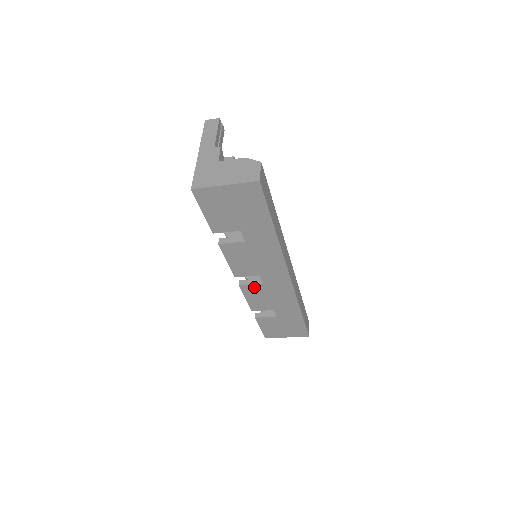
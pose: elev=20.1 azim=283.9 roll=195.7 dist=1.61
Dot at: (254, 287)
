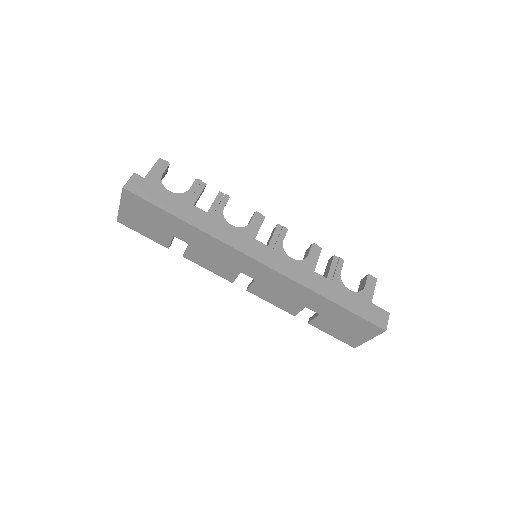
Dot at: (257, 287)
